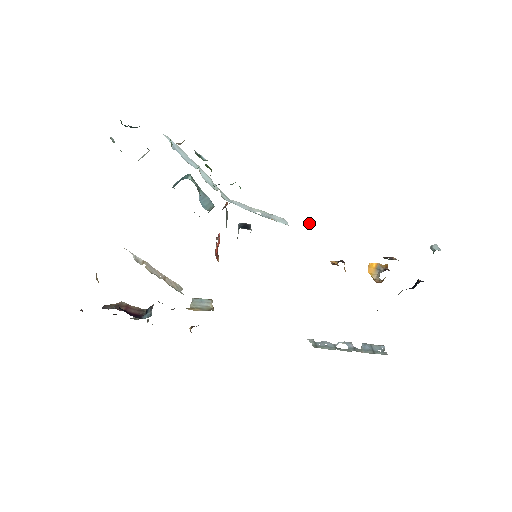
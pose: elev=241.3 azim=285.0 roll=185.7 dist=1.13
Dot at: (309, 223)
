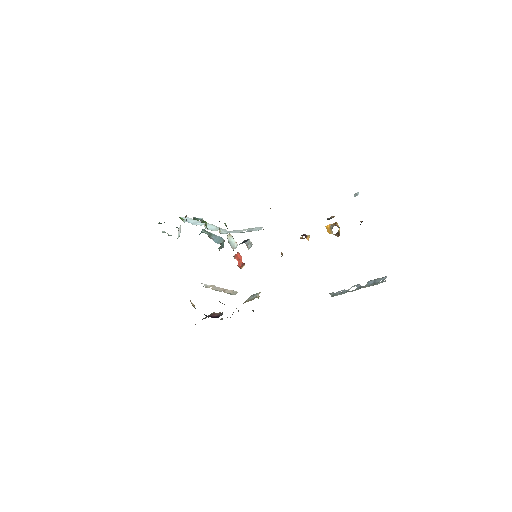
Dot at: occluded
